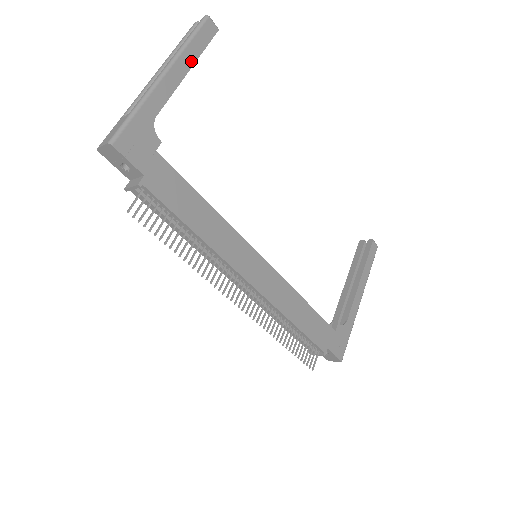
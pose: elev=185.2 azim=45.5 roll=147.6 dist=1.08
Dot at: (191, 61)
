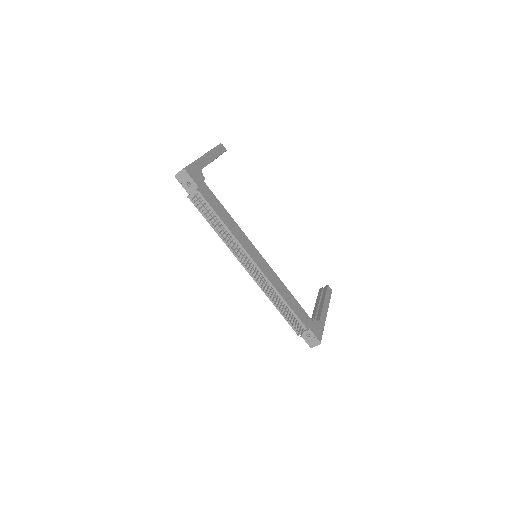
Dot at: (216, 156)
